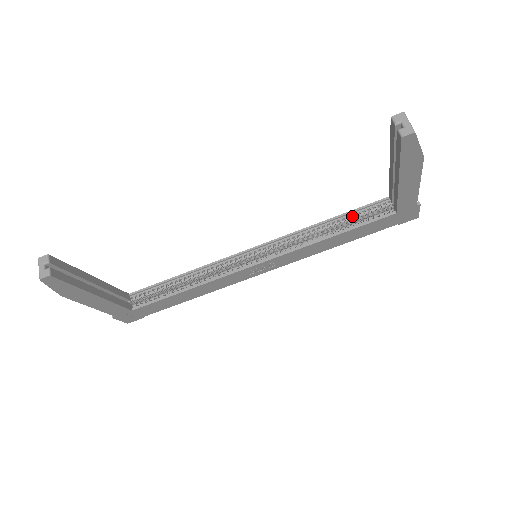
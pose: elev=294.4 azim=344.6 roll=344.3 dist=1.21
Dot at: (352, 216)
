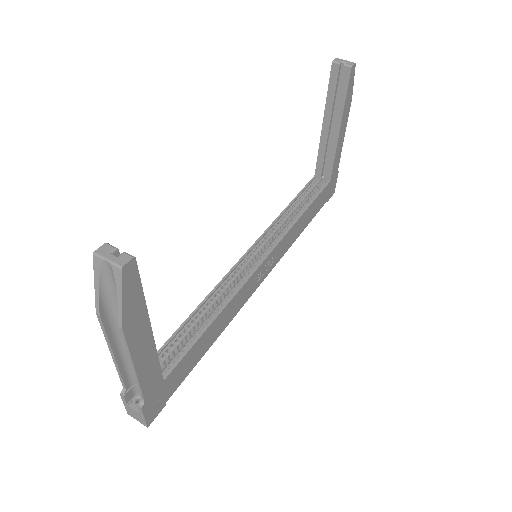
Dot at: (301, 199)
